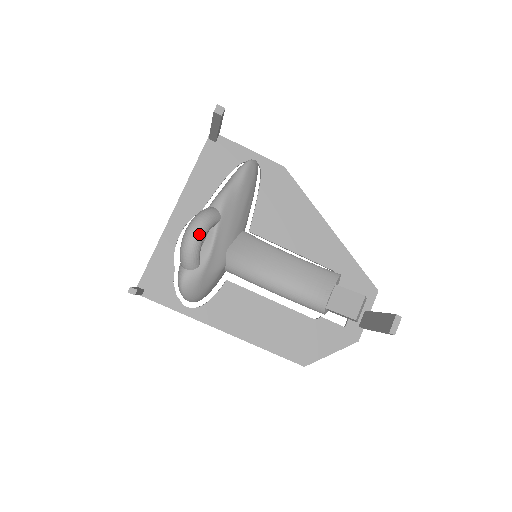
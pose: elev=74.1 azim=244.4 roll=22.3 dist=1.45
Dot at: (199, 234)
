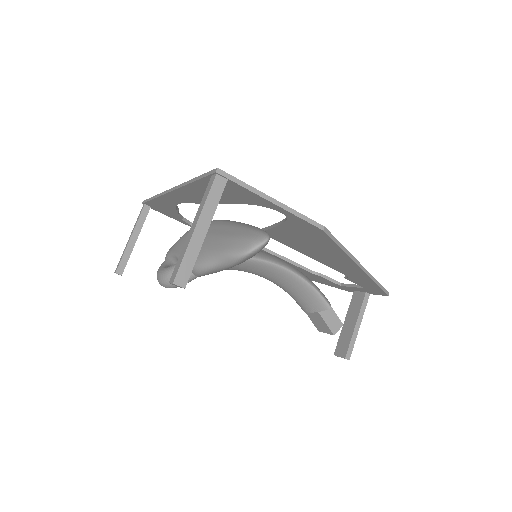
Dot at: occluded
